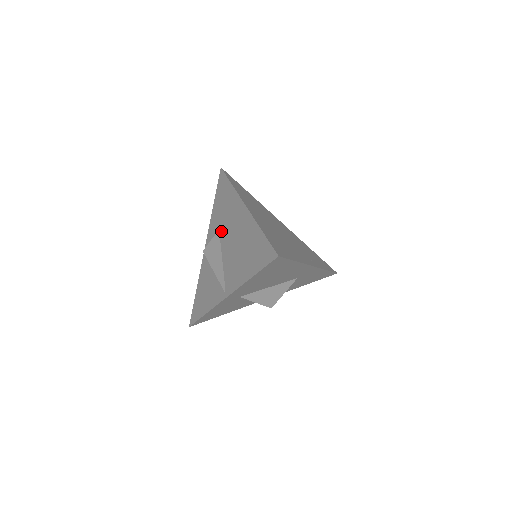
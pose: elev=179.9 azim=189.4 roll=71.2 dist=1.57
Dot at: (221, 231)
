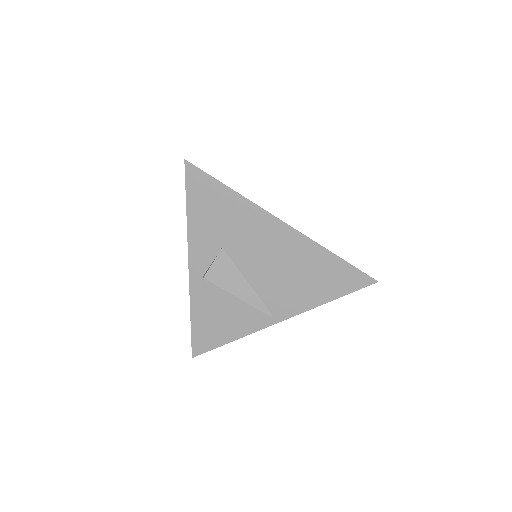
Dot at: (230, 250)
